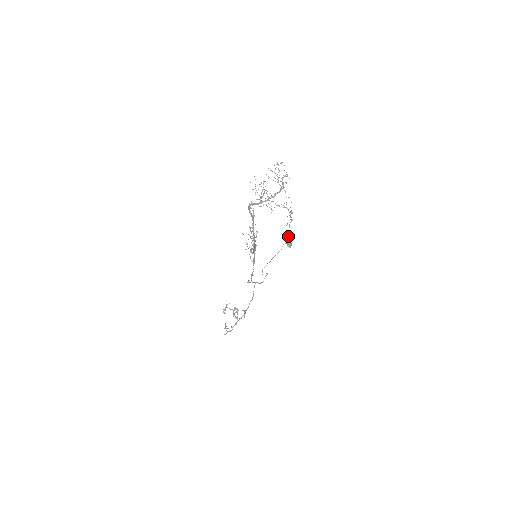
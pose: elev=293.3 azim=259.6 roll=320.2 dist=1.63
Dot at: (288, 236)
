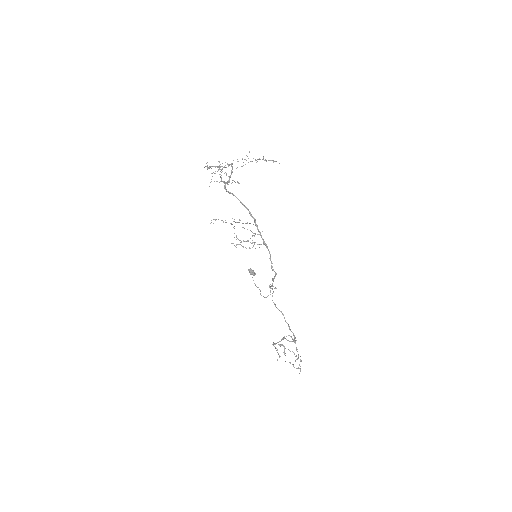
Dot at: (275, 161)
